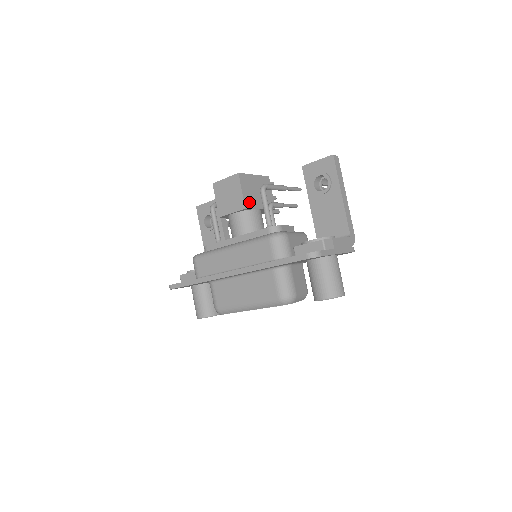
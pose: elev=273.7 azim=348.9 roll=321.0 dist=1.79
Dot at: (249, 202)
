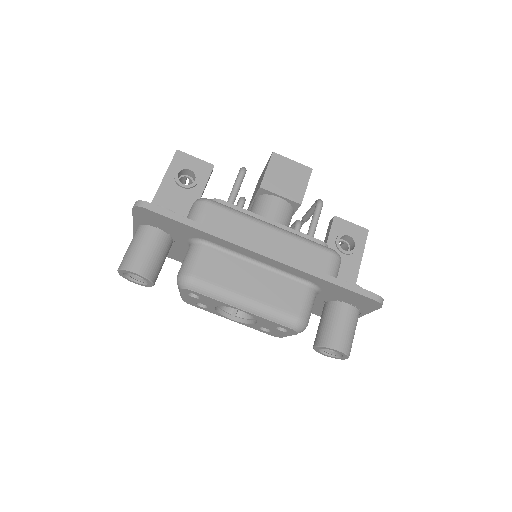
Dot at: occluded
